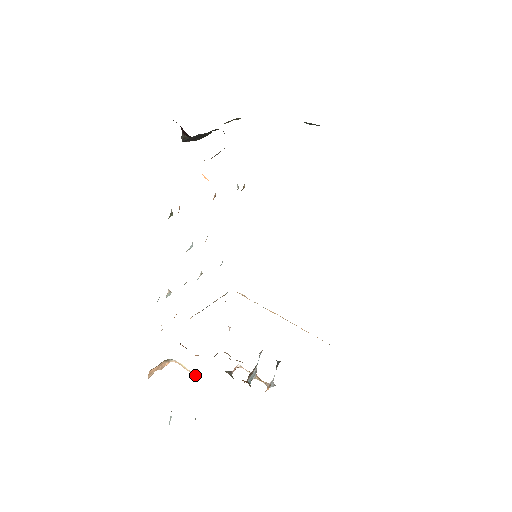
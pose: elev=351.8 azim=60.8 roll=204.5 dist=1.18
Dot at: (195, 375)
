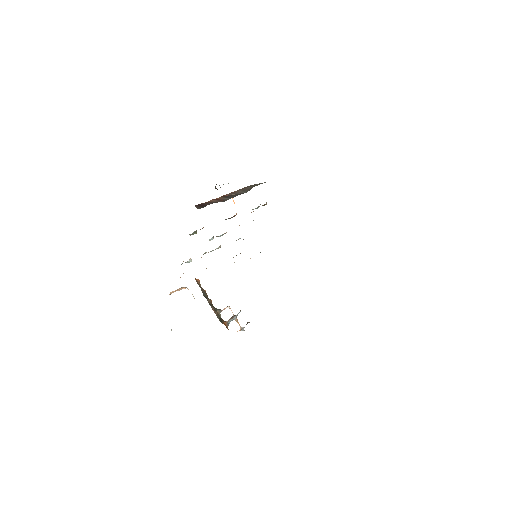
Dot at: occluded
